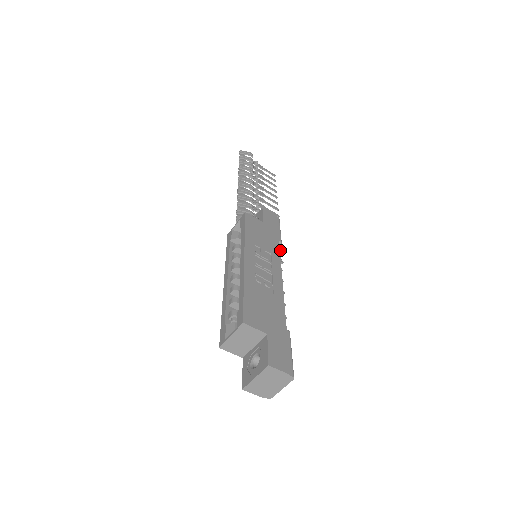
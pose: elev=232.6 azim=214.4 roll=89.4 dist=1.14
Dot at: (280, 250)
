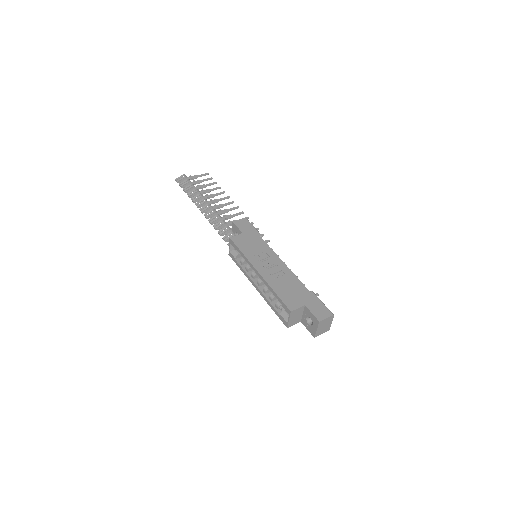
Dot at: (266, 242)
